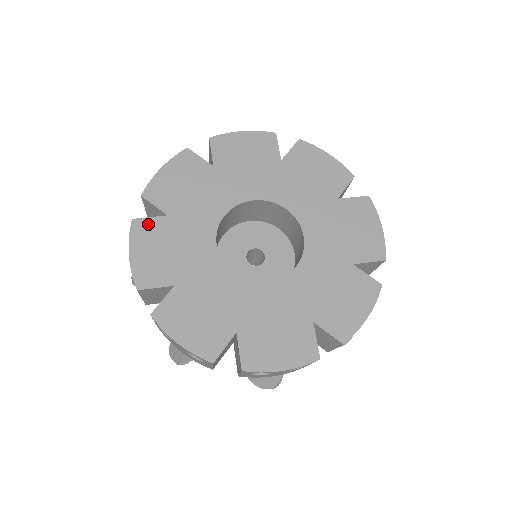
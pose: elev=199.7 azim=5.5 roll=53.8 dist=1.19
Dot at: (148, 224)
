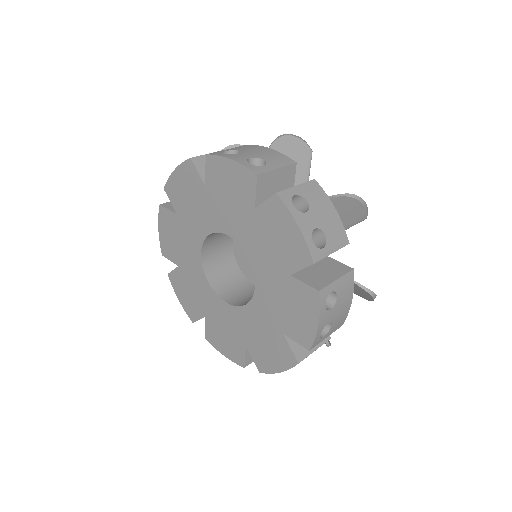
Dot at: (167, 214)
